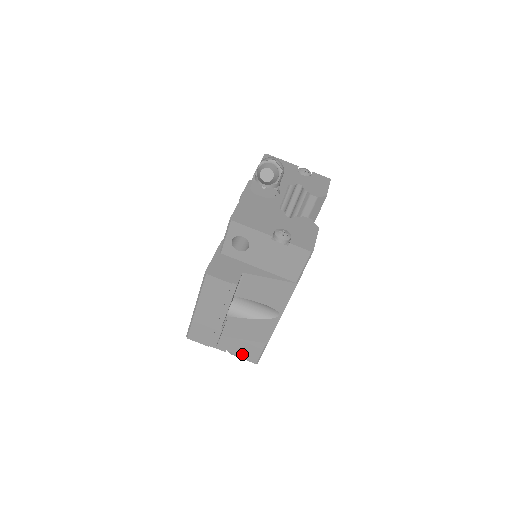
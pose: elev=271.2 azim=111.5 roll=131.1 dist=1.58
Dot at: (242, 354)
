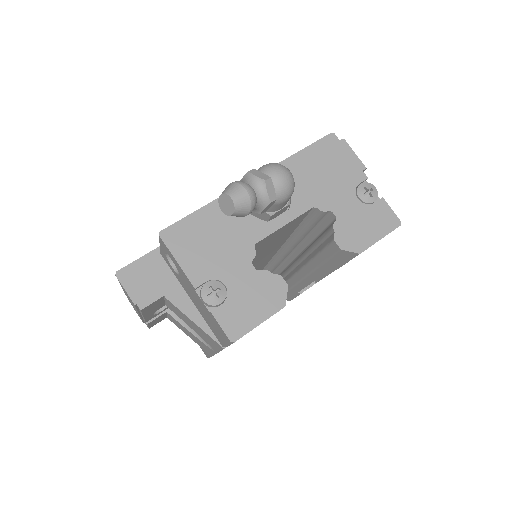
Dot at: occluded
